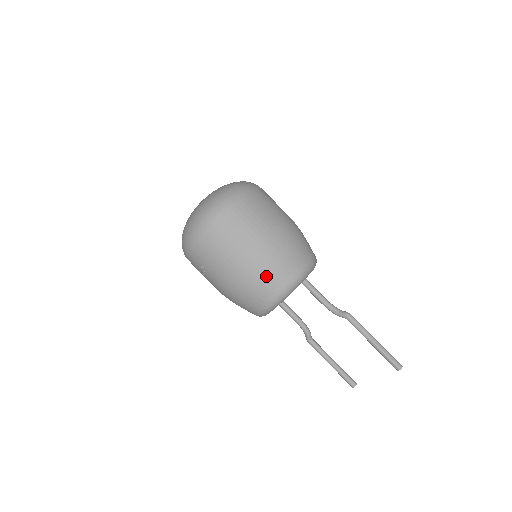
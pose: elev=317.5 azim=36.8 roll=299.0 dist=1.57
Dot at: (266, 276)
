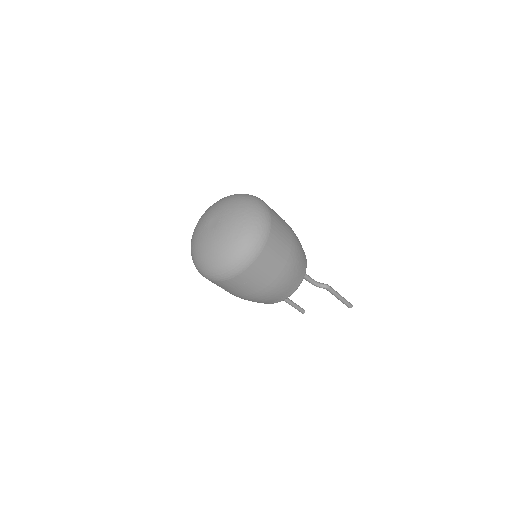
Dot at: (289, 286)
